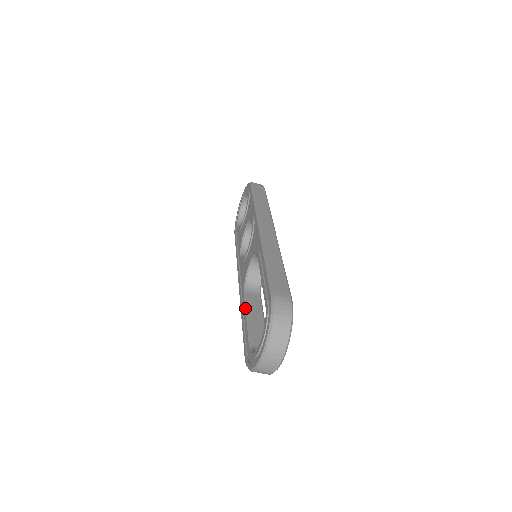
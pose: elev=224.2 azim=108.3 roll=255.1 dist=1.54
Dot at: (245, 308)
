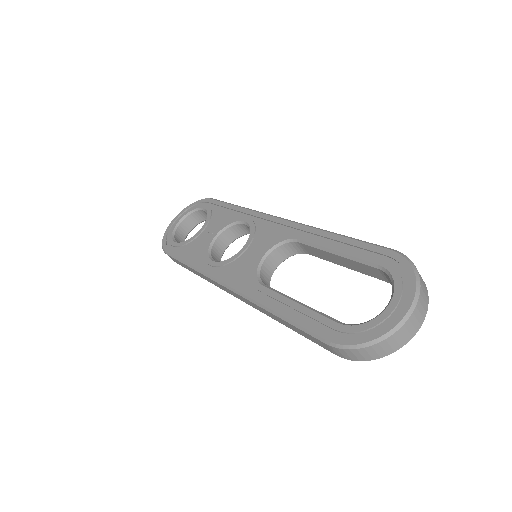
Dot at: (283, 295)
